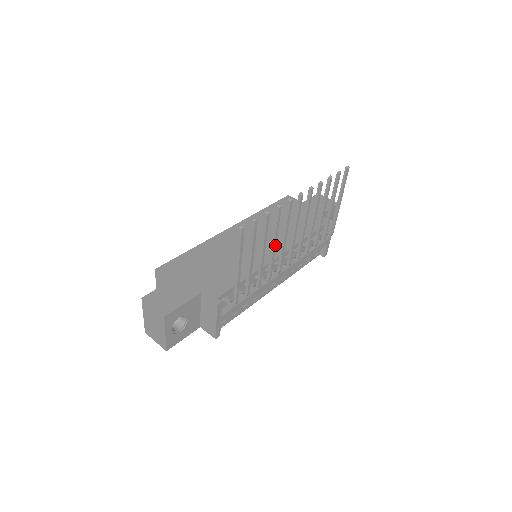
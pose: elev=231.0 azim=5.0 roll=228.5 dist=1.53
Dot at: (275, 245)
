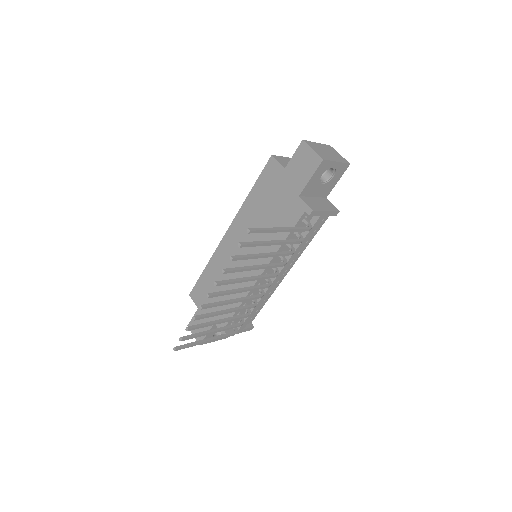
Dot at: (227, 312)
